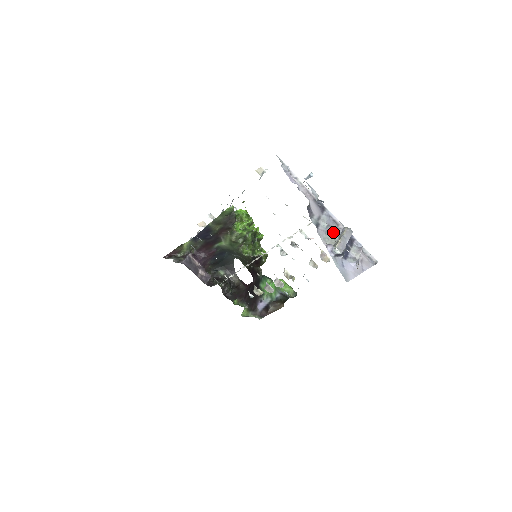
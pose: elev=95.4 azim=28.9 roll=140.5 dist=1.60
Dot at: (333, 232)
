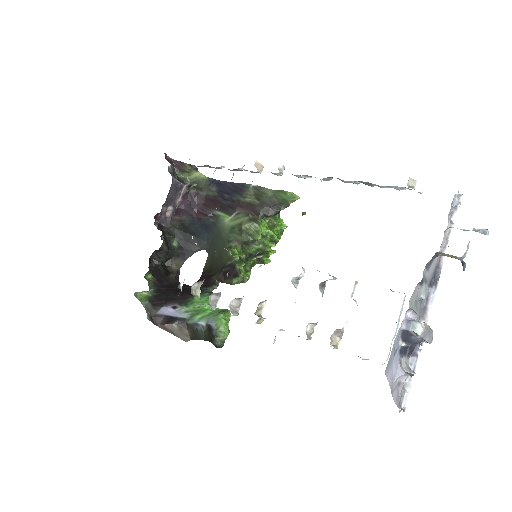
Dot at: occluded
